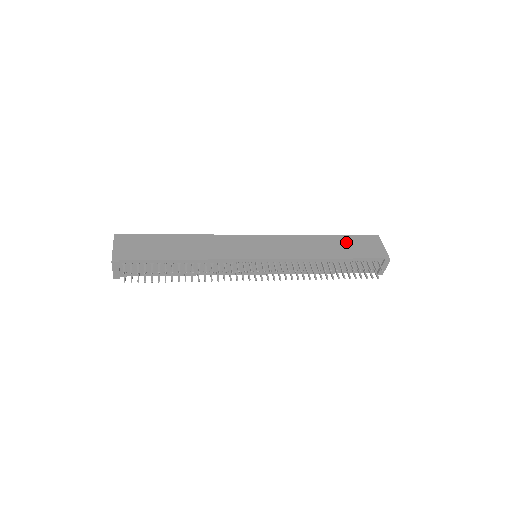
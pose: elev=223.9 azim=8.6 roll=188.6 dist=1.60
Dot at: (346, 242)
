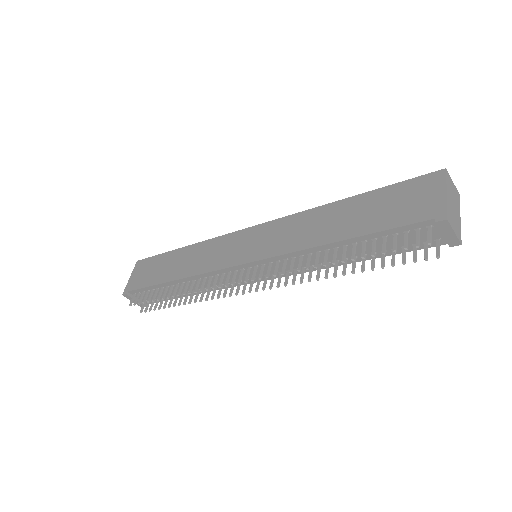
Dot at: (374, 202)
